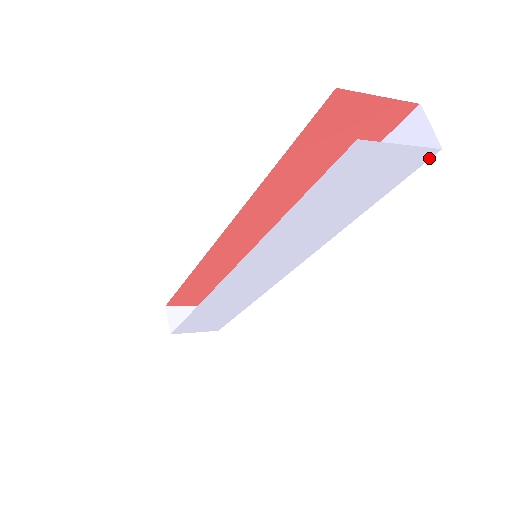
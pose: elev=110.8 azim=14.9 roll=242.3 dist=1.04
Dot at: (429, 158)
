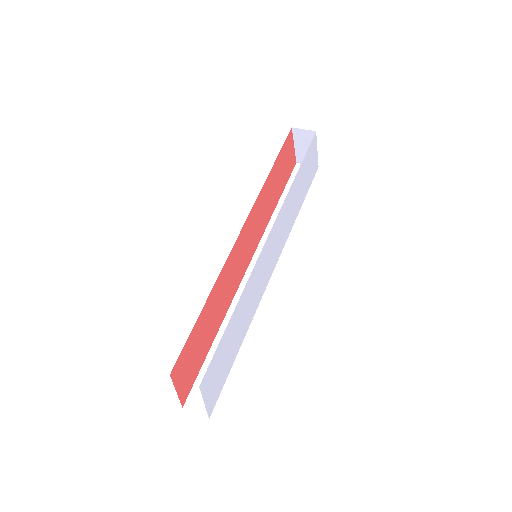
Dot at: (316, 171)
